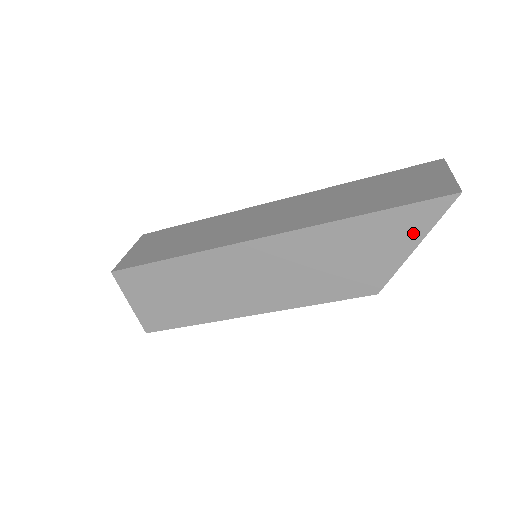
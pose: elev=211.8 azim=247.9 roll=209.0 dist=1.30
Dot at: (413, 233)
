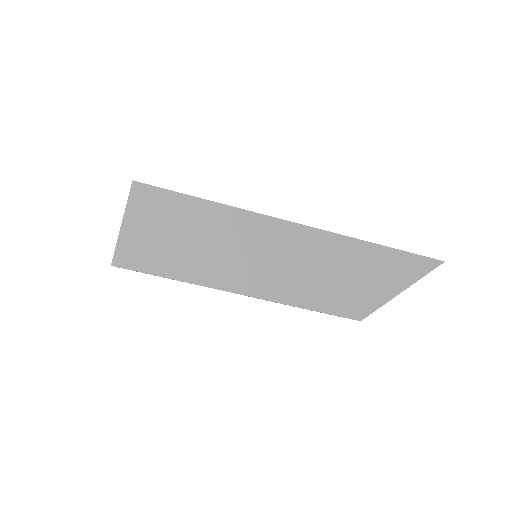
Dot at: (406, 277)
